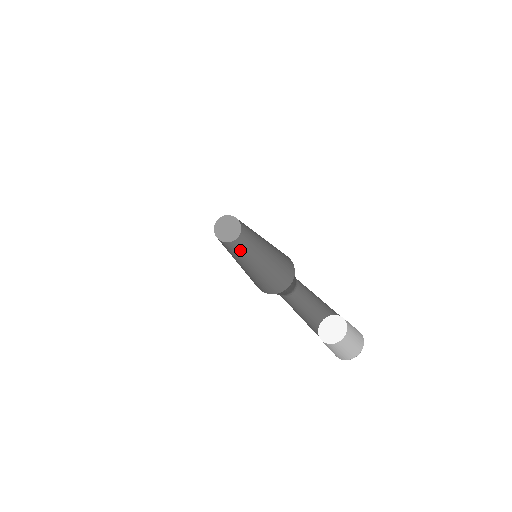
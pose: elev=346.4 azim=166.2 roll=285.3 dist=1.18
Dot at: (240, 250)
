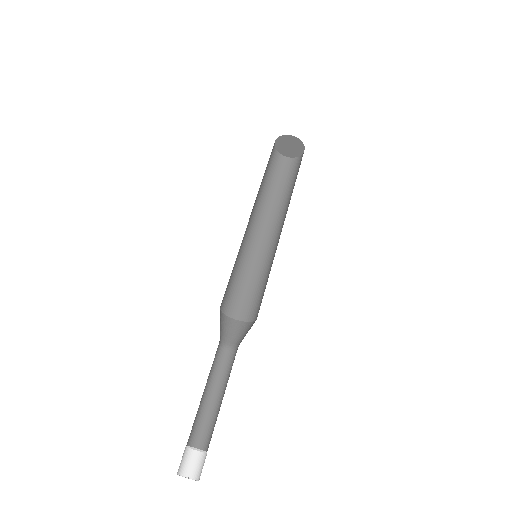
Dot at: (292, 188)
